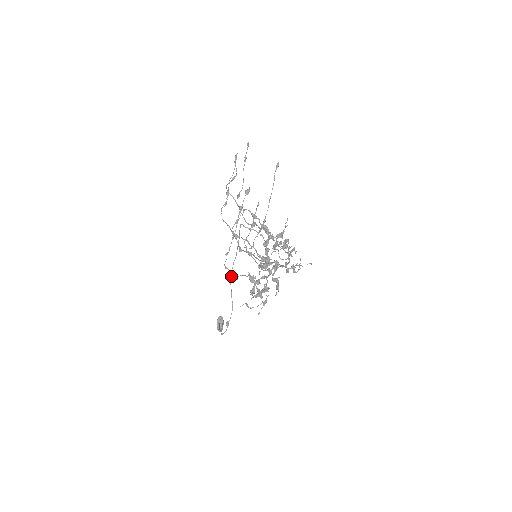
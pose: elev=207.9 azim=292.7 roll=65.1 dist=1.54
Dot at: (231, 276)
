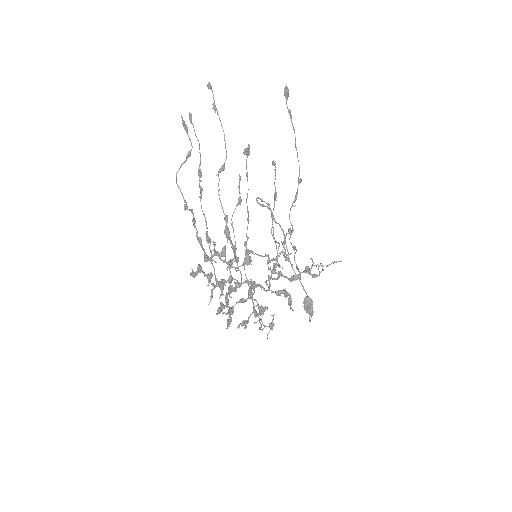
Dot at: occluded
